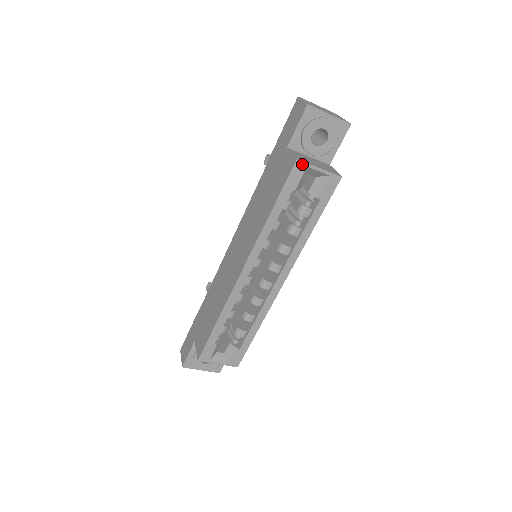
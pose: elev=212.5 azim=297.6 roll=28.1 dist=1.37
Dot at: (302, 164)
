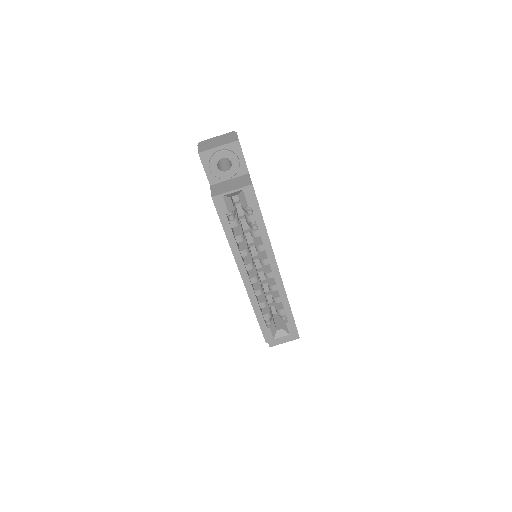
Dot at: (218, 197)
